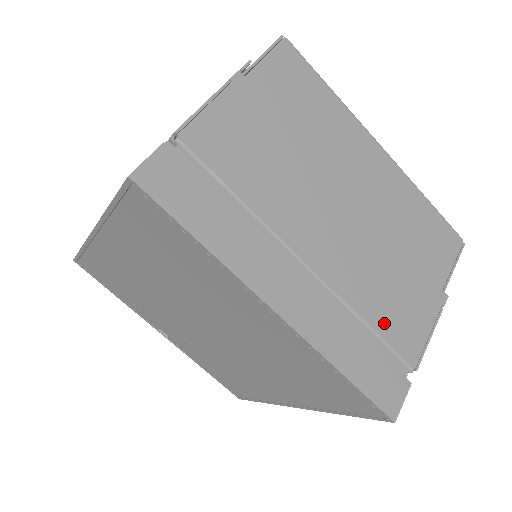
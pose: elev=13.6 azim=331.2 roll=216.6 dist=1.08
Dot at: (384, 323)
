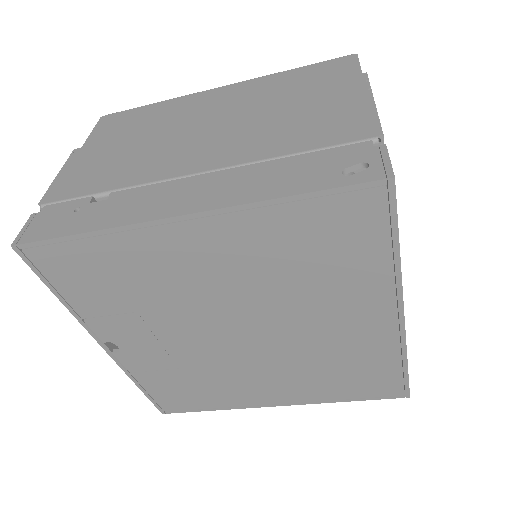
Dot at: occluded
